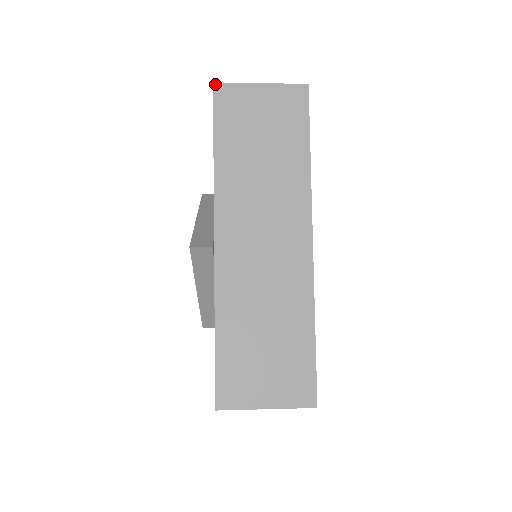
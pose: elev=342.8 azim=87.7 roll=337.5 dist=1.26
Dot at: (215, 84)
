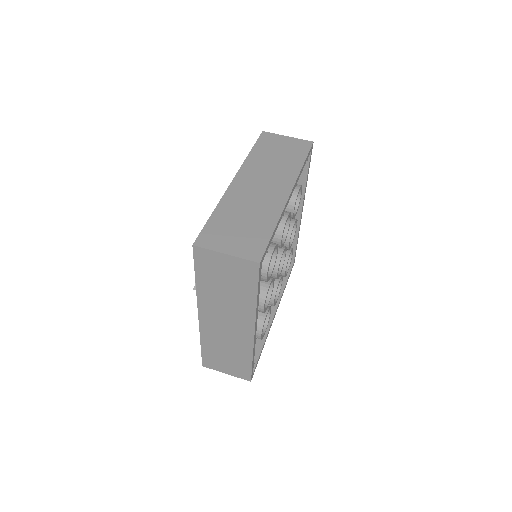
Dot at: (194, 246)
